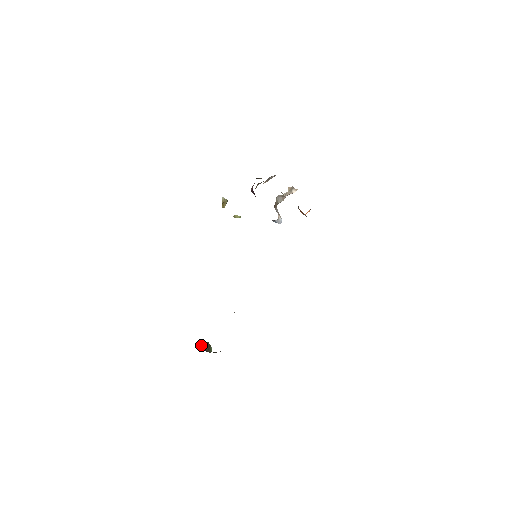
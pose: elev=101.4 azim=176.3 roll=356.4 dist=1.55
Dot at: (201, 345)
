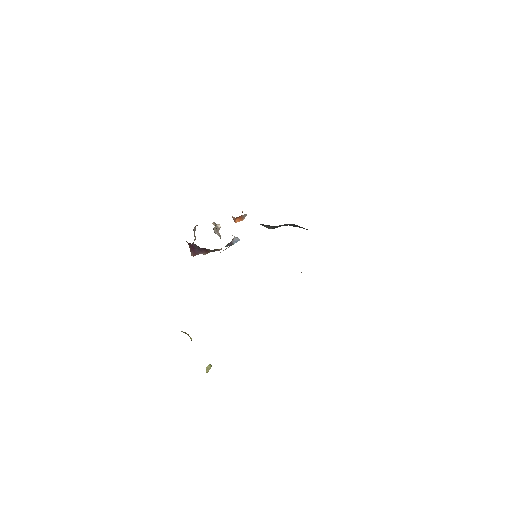
Dot at: occluded
